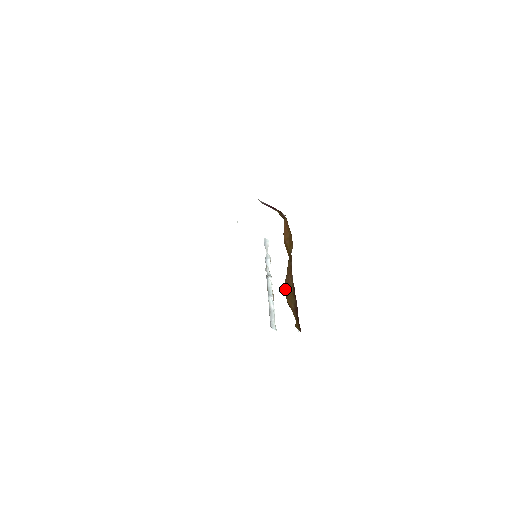
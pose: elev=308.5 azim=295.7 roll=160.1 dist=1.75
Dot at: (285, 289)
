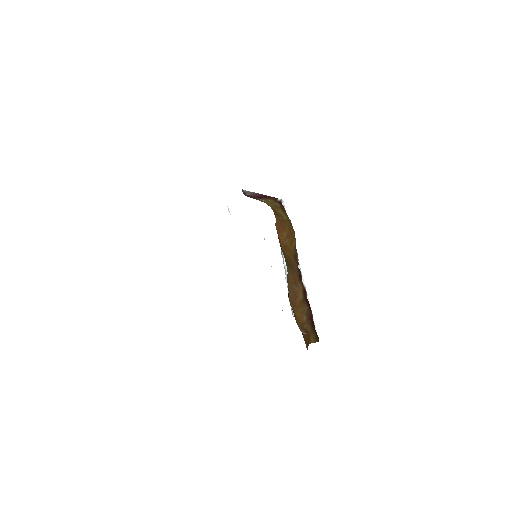
Dot at: (291, 304)
